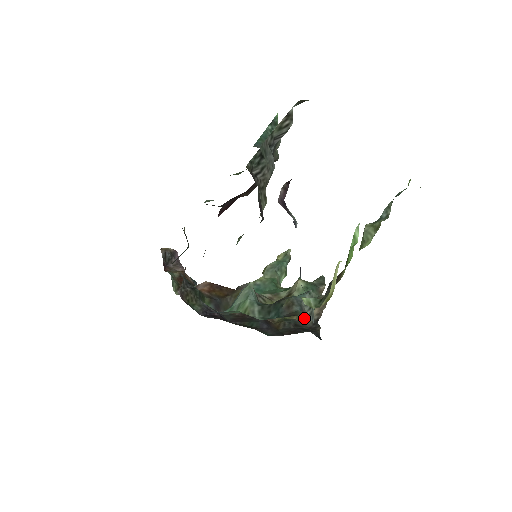
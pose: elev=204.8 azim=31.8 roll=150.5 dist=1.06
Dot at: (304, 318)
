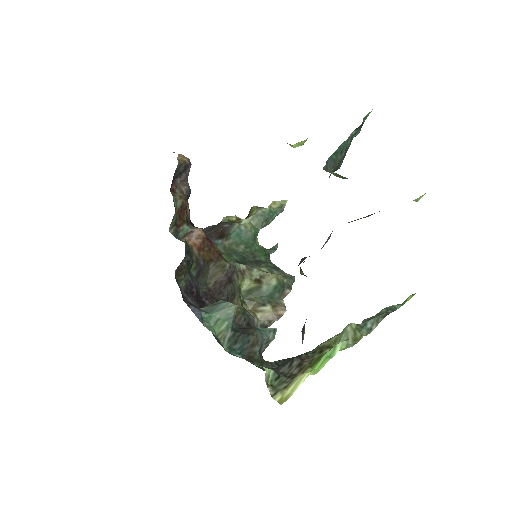
Dot at: (258, 314)
